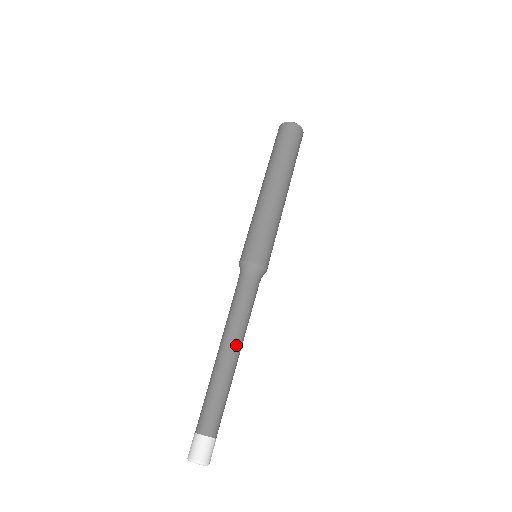
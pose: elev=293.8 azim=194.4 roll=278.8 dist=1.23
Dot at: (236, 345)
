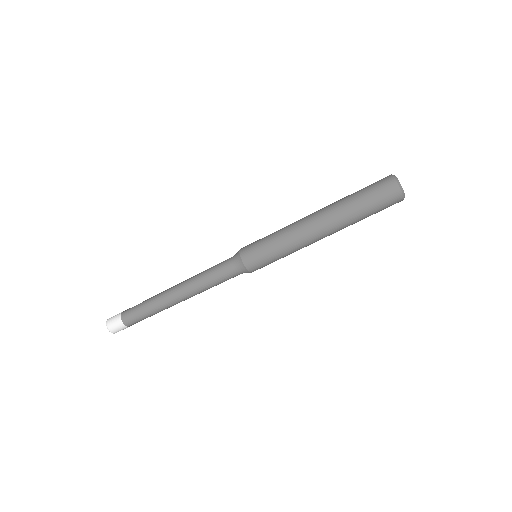
Dot at: (186, 299)
